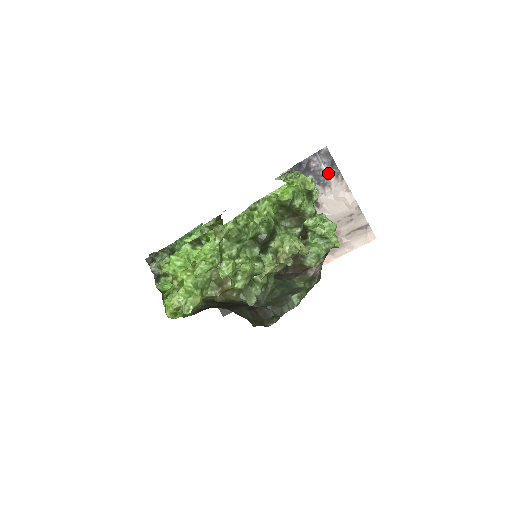
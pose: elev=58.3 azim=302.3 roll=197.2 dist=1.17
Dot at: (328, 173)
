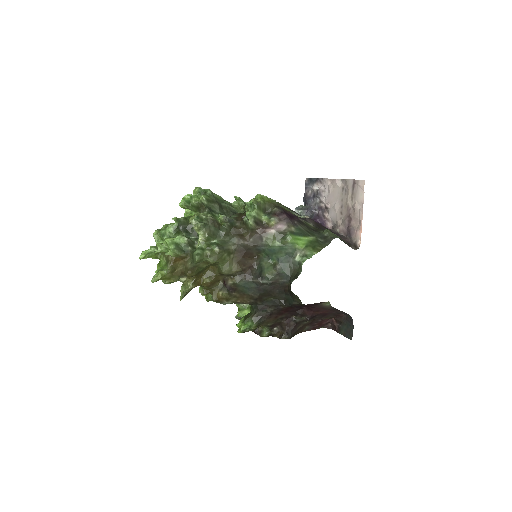
Dot at: (317, 187)
